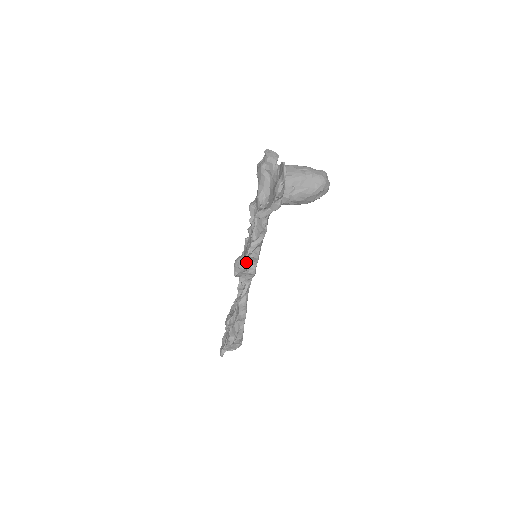
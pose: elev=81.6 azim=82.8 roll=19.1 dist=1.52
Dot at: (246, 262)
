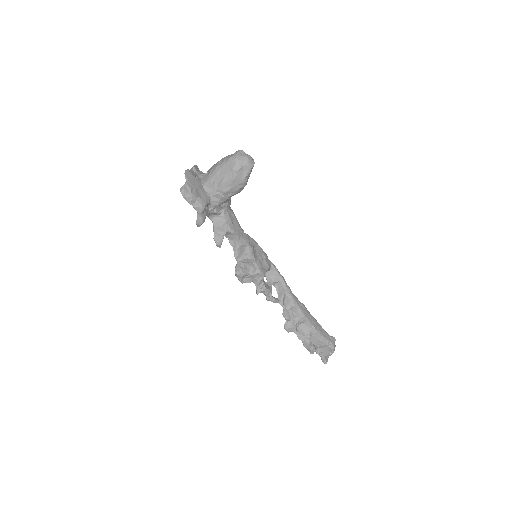
Dot at: (242, 266)
